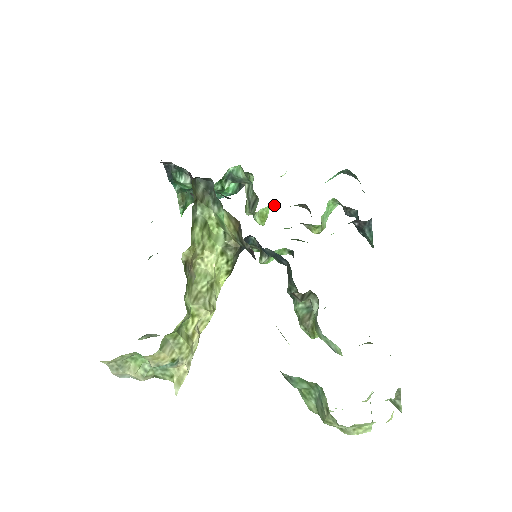
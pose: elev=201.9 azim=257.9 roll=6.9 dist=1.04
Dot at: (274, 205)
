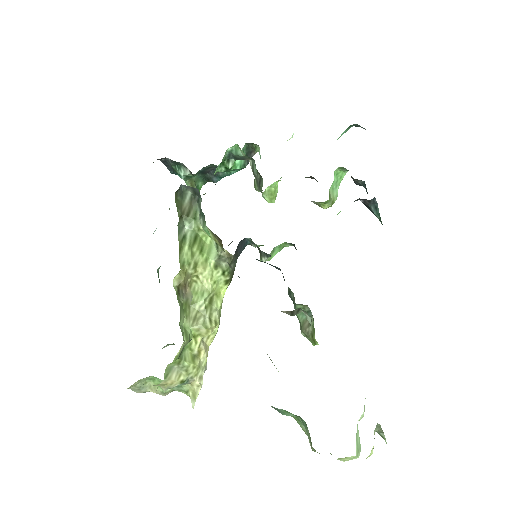
Dot at: occluded
